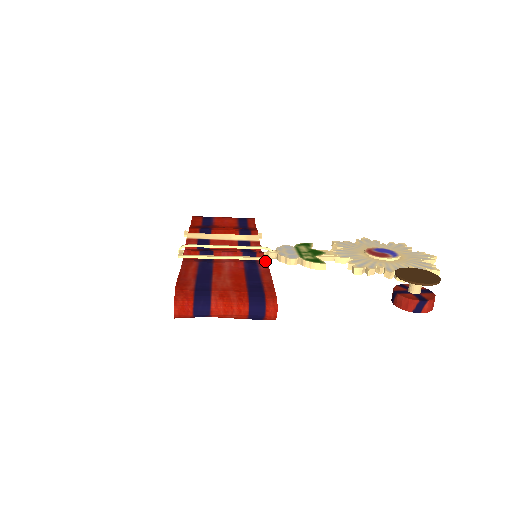
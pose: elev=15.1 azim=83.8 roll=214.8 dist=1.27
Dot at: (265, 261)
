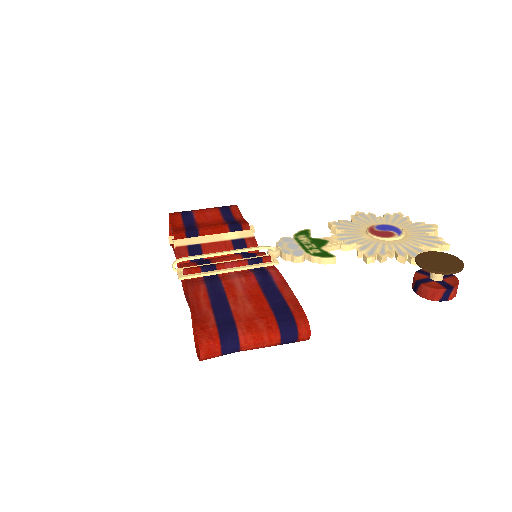
Dot at: (275, 267)
